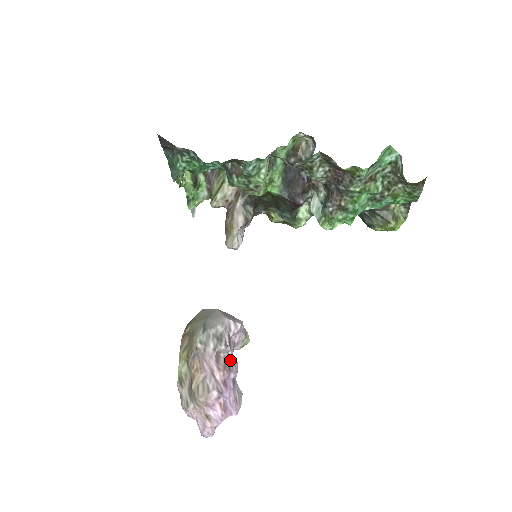
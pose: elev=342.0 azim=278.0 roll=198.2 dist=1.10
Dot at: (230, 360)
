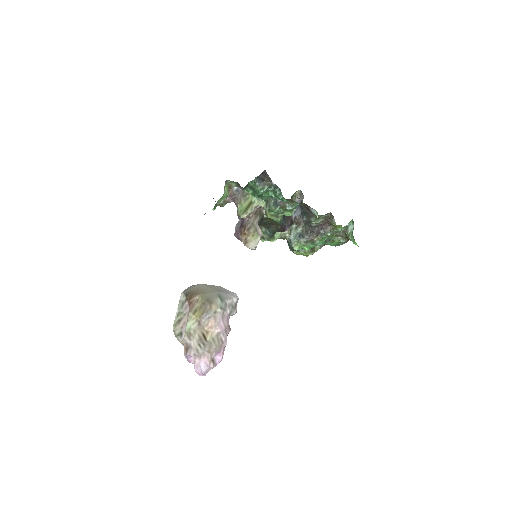
Dot at: occluded
